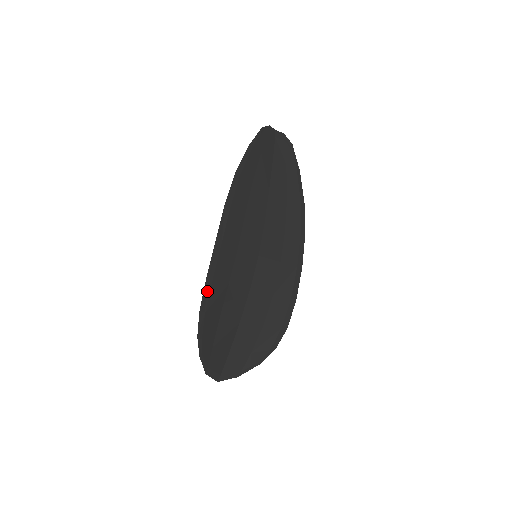
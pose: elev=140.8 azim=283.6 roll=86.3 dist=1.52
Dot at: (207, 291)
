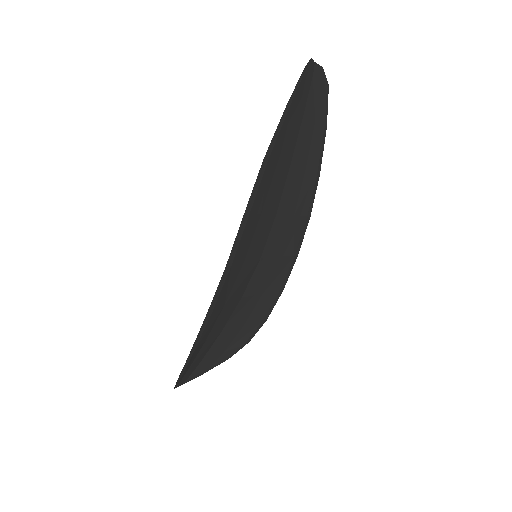
Dot at: (202, 328)
